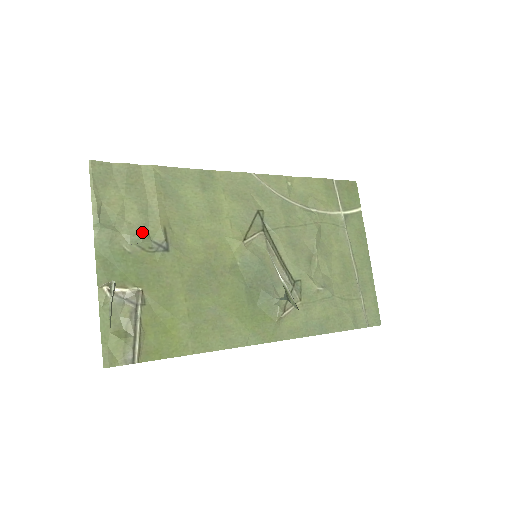
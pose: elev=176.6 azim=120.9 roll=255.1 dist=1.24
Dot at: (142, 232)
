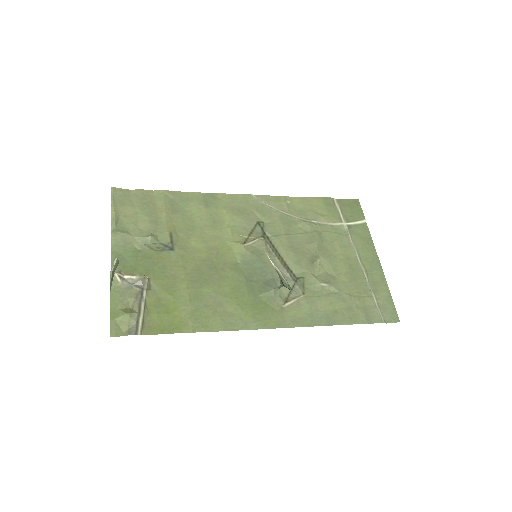
Dot at: (151, 235)
